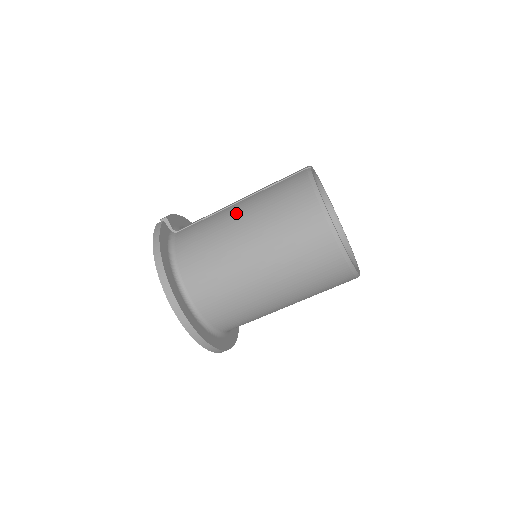
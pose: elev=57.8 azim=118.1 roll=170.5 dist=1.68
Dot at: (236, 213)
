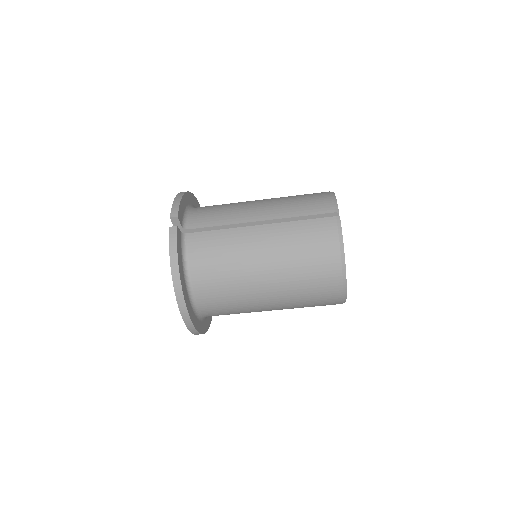
Dot at: (259, 245)
